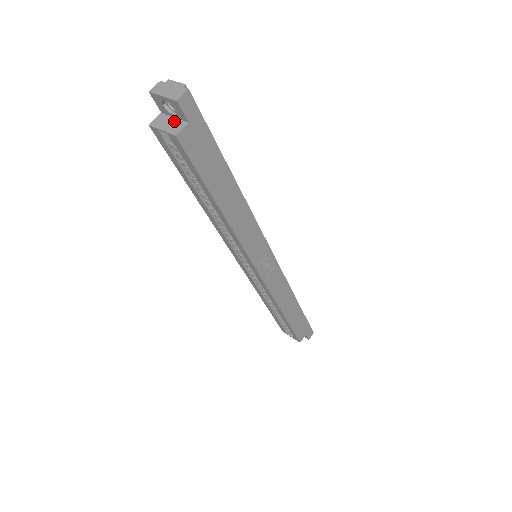
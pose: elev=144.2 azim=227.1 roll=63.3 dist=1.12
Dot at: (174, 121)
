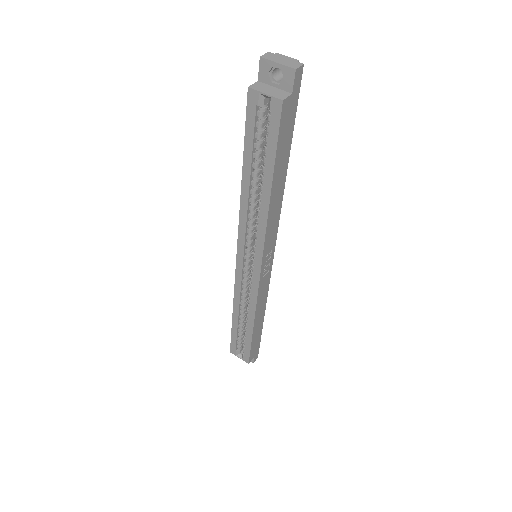
Dot at: (276, 90)
